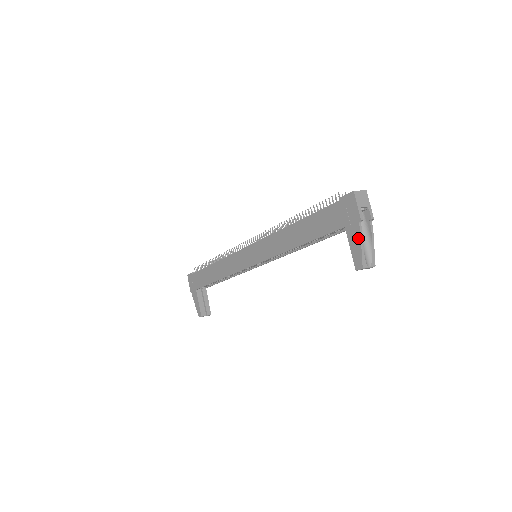
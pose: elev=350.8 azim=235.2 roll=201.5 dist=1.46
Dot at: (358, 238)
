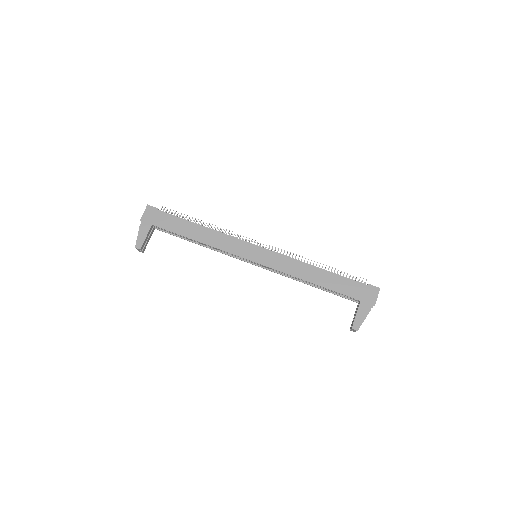
Dot at: (366, 313)
